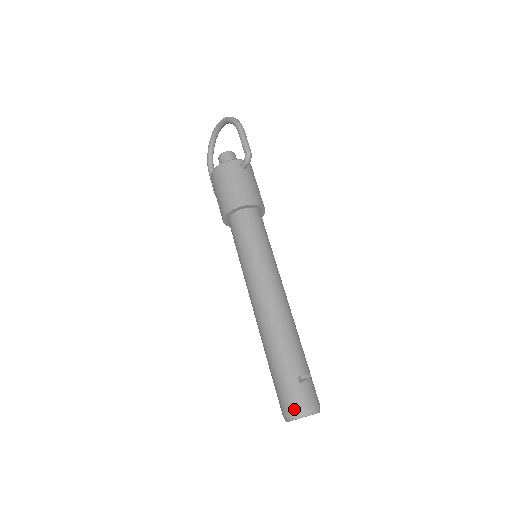
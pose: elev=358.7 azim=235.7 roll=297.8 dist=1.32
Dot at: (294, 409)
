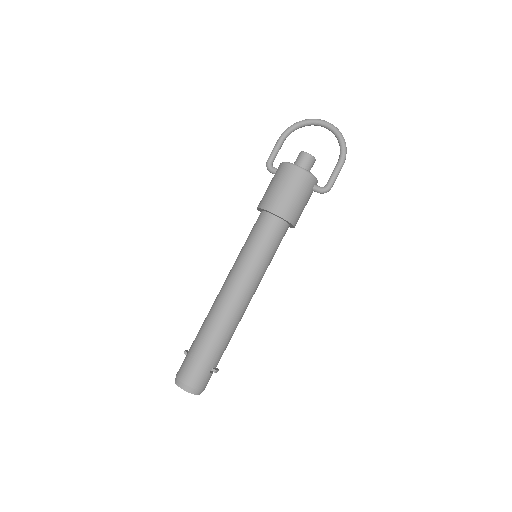
Dot at: (193, 386)
